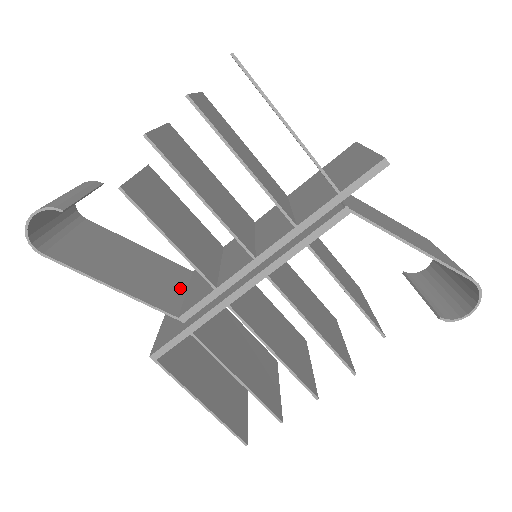
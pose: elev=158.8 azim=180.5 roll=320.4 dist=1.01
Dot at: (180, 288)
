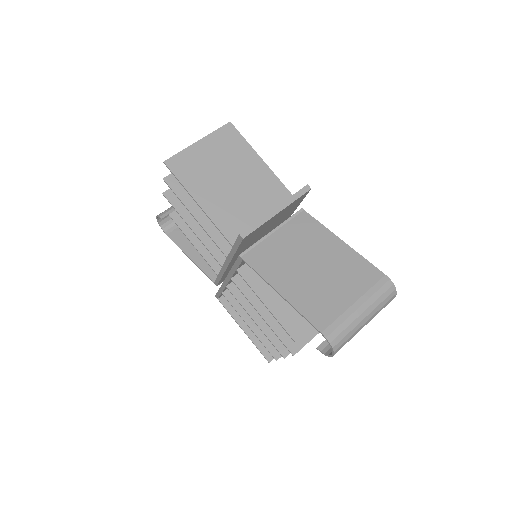
Dot at: occluded
